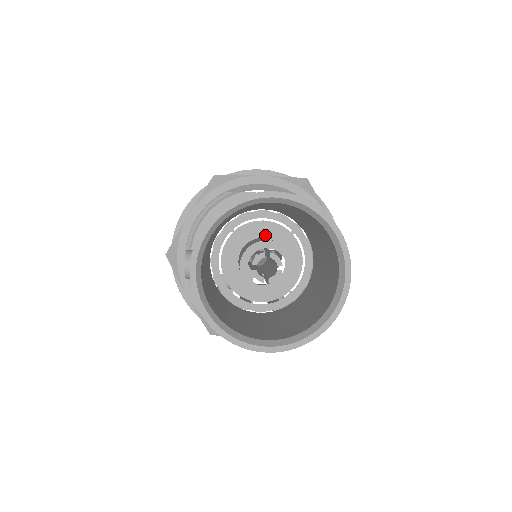
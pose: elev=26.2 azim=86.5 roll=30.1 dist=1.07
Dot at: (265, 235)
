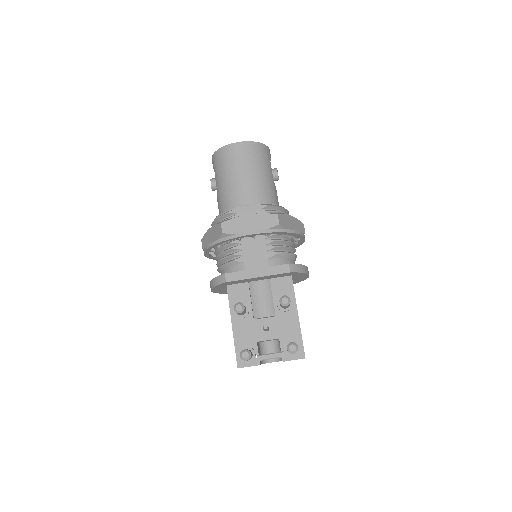
Dot at: occluded
